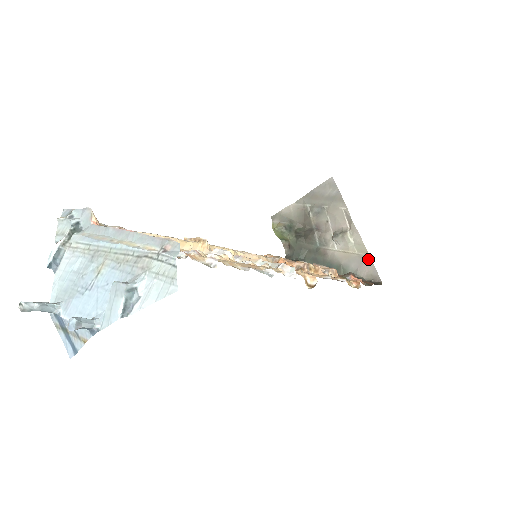
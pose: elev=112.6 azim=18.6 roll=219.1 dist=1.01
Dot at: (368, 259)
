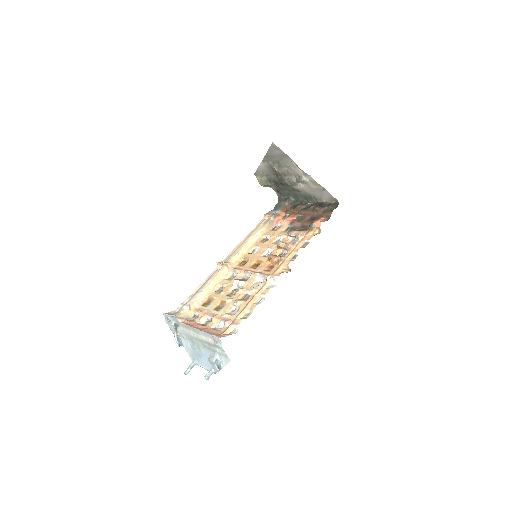
Dot at: (323, 190)
